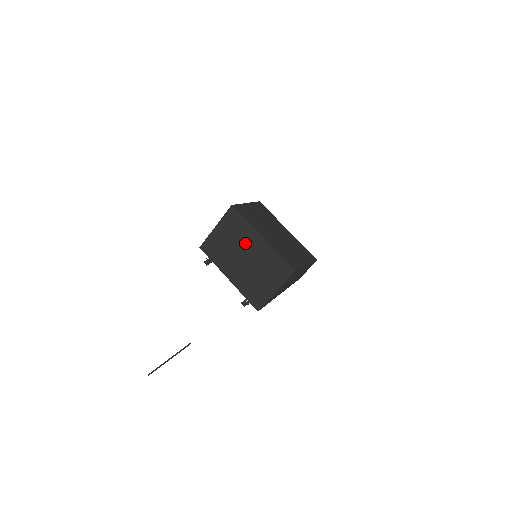
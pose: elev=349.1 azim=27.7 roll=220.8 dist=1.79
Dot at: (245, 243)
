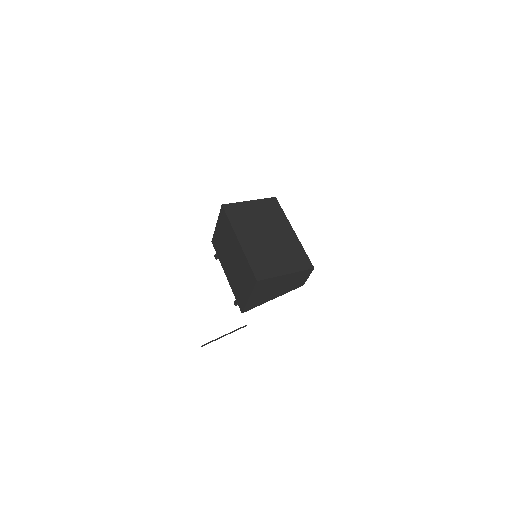
Dot at: (231, 244)
